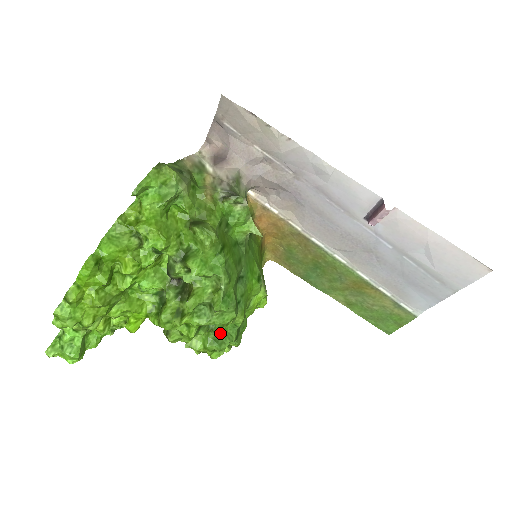
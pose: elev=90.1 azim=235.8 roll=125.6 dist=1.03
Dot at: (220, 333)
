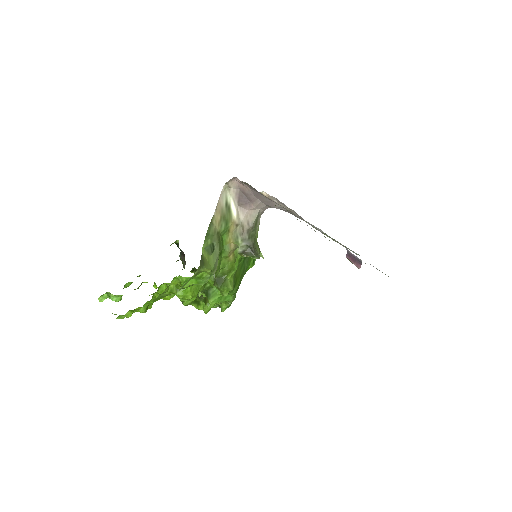
Dot at: occluded
